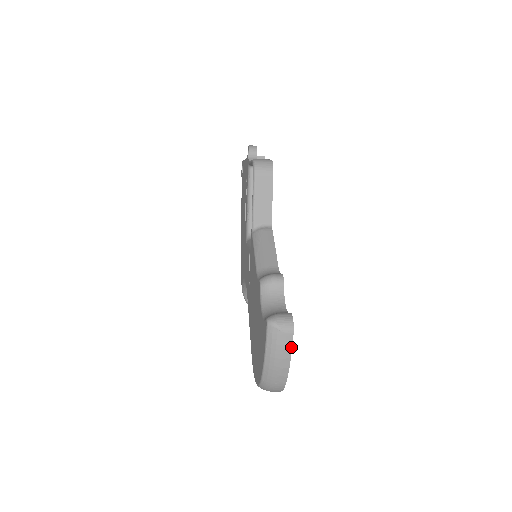
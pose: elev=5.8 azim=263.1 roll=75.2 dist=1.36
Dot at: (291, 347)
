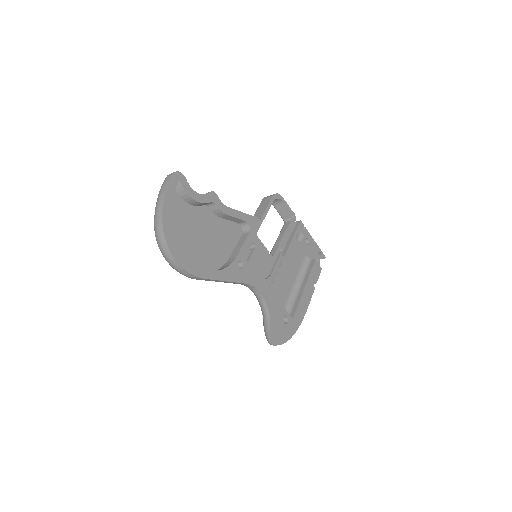
Dot at: (168, 183)
